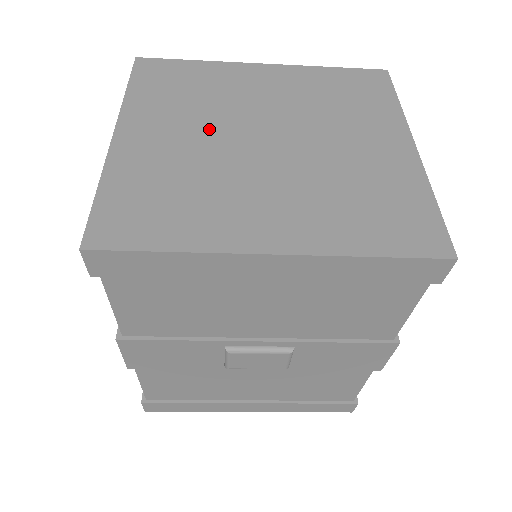
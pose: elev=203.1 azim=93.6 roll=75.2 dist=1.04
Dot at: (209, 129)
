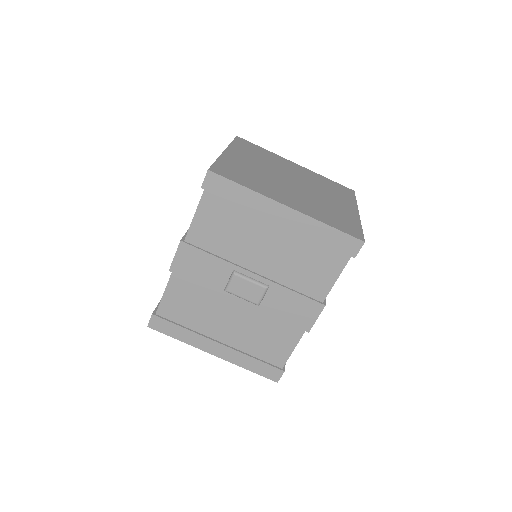
Dot at: (267, 168)
